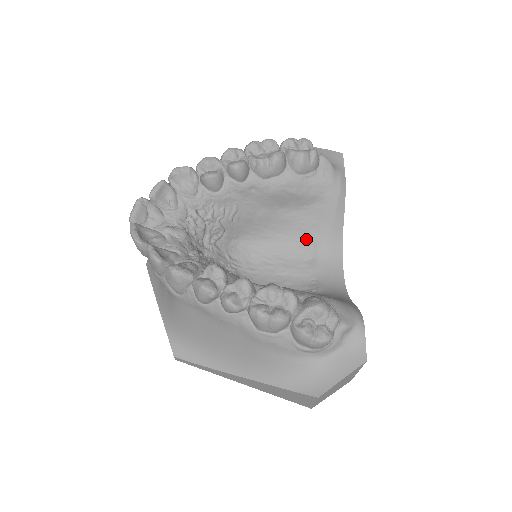
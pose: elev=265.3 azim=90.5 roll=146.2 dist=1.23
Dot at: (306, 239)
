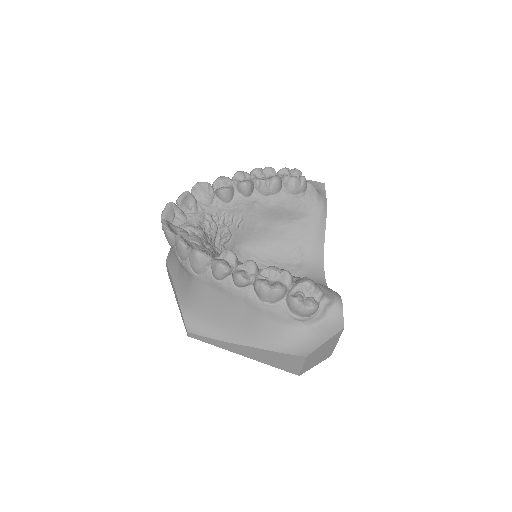
Dot at: (295, 247)
